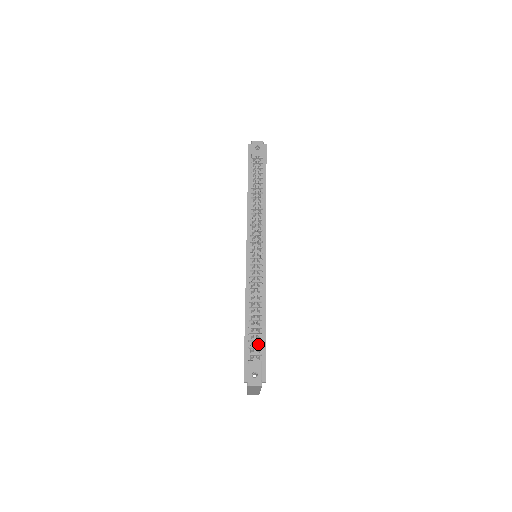
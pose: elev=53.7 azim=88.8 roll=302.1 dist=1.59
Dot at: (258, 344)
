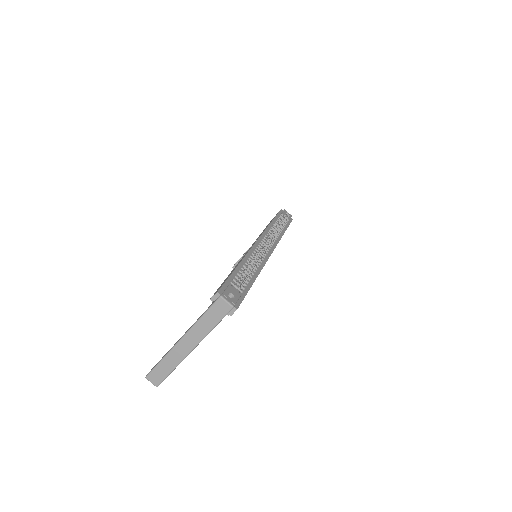
Dot at: occluded
